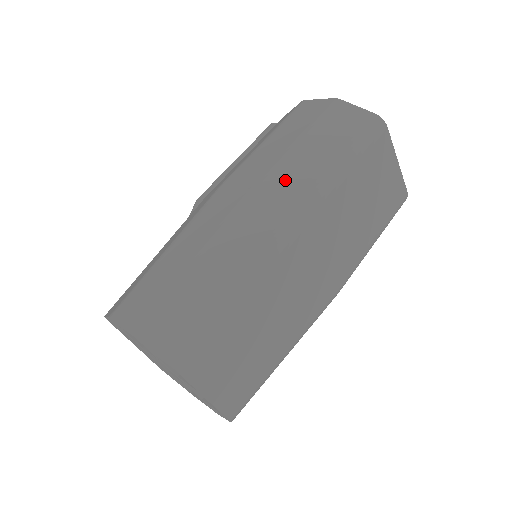
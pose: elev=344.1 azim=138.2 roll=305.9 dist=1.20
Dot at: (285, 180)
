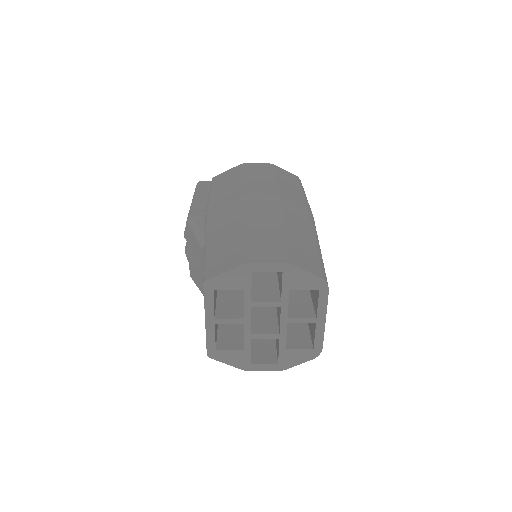
Dot at: (290, 195)
